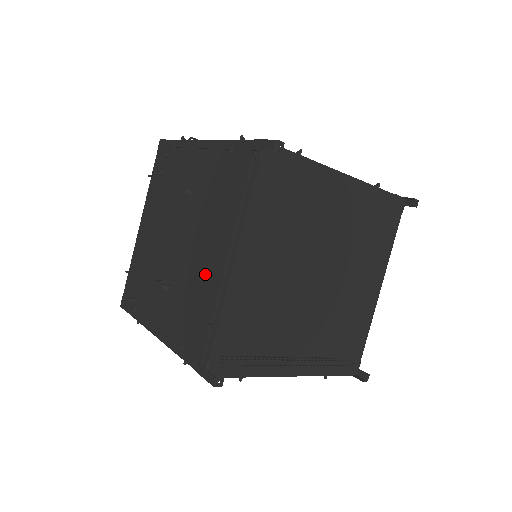
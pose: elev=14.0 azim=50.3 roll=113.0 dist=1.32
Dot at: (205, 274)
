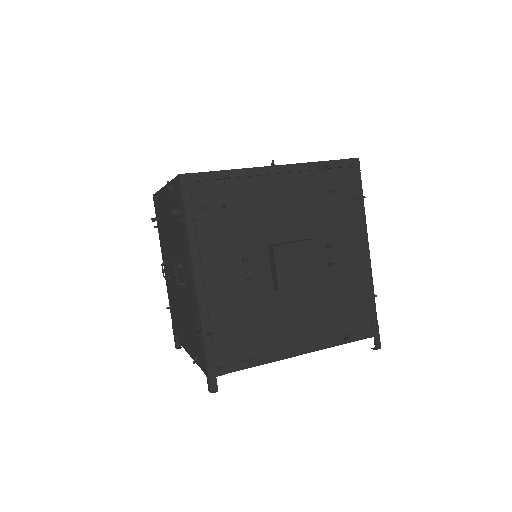
Dot at: (180, 322)
